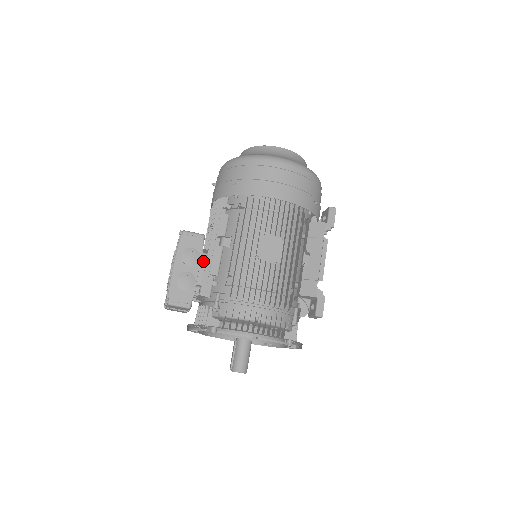
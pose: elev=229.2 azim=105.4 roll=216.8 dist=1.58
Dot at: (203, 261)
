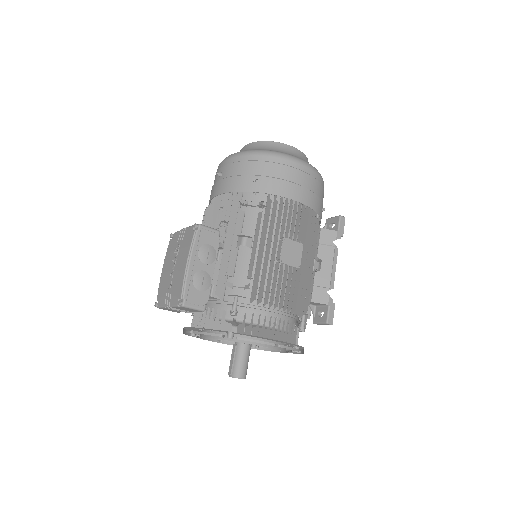
Dot at: occluded
